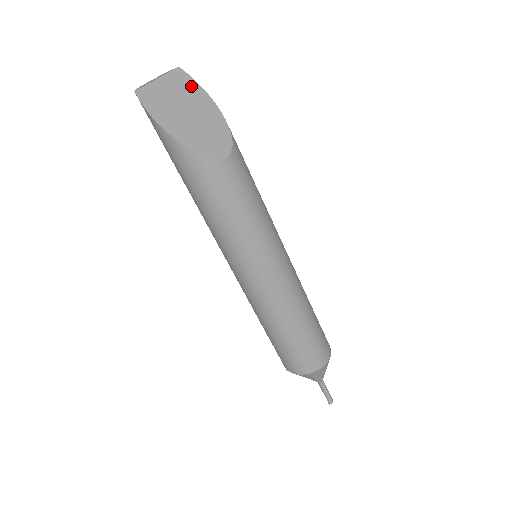
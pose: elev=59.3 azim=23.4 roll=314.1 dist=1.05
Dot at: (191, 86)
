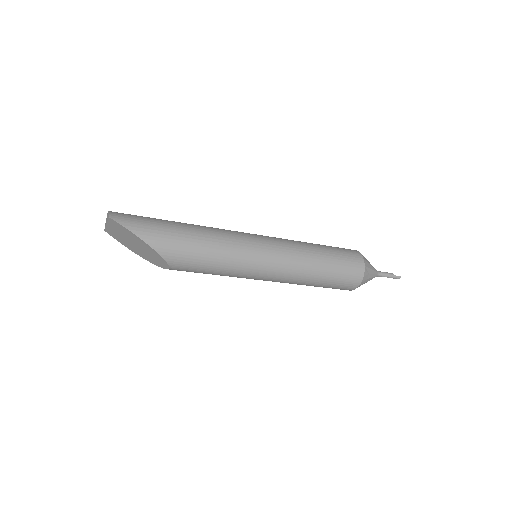
Dot at: (124, 229)
